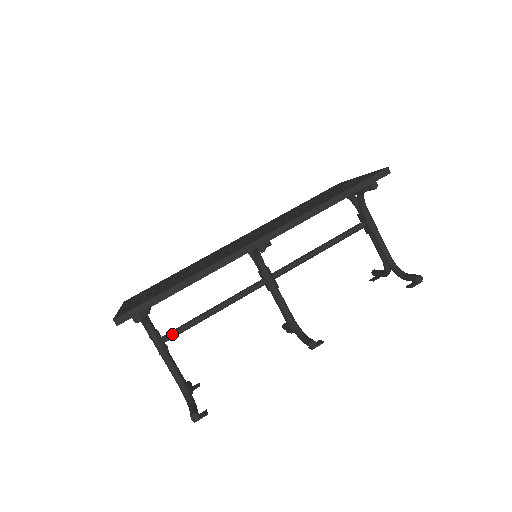
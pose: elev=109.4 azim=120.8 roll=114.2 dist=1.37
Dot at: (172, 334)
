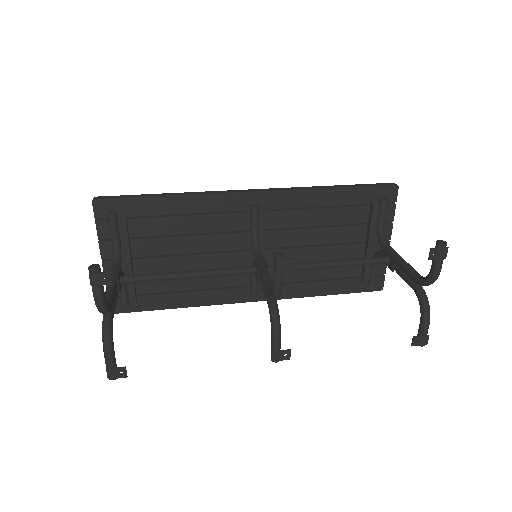
Dot at: (133, 275)
